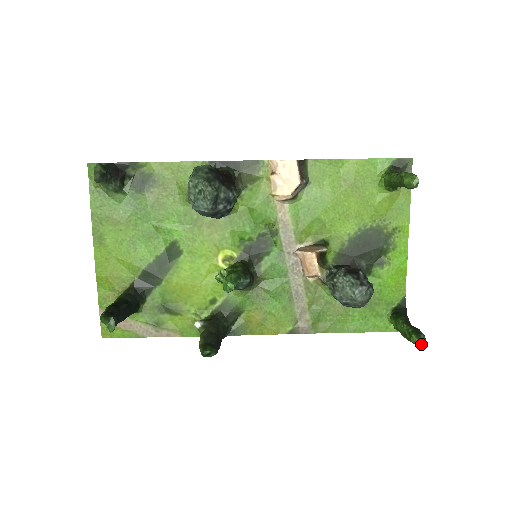
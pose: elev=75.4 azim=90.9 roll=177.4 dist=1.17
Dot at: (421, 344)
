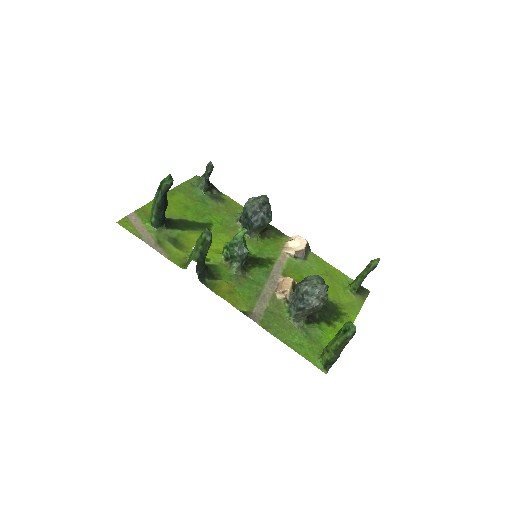
Dot at: (352, 330)
